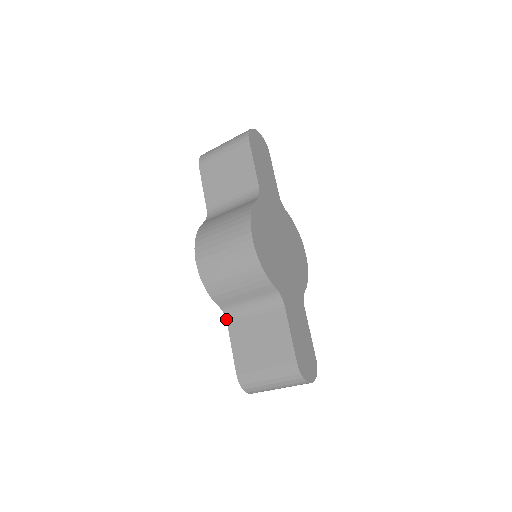
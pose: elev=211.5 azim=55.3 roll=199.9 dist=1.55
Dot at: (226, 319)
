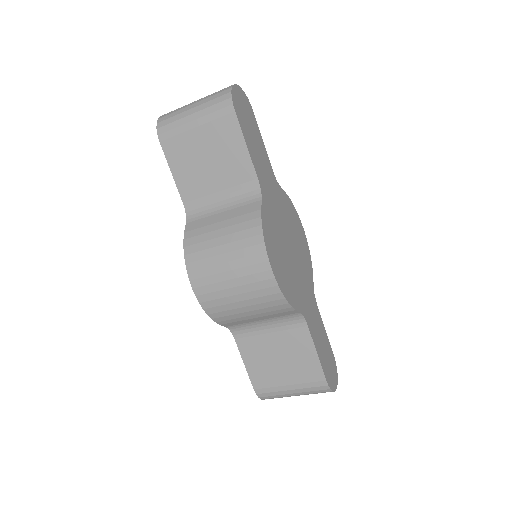
Dot at: (233, 335)
